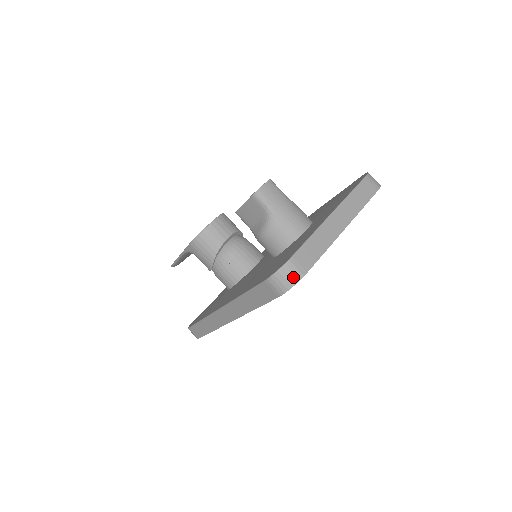
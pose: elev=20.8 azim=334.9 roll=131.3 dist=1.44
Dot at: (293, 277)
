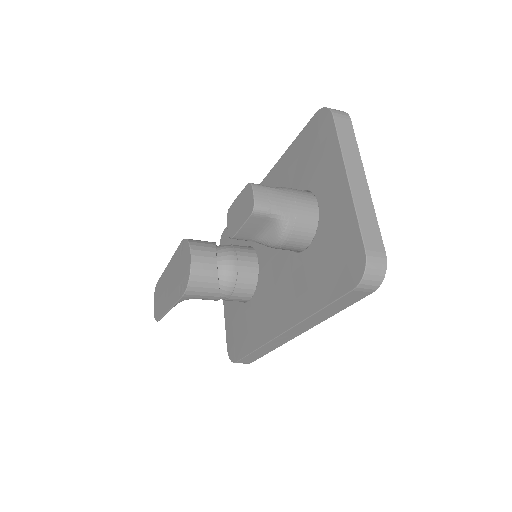
Dot at: (380, 268)
